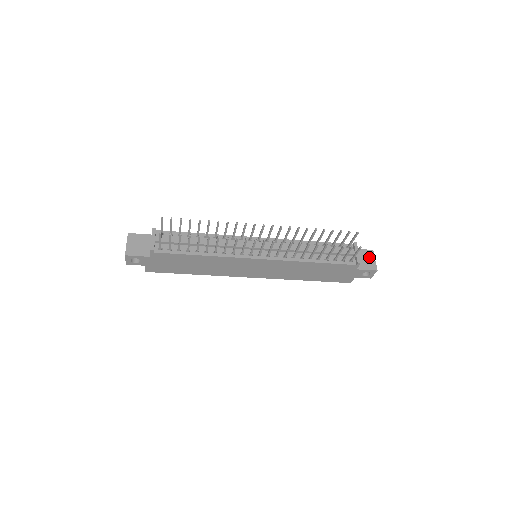
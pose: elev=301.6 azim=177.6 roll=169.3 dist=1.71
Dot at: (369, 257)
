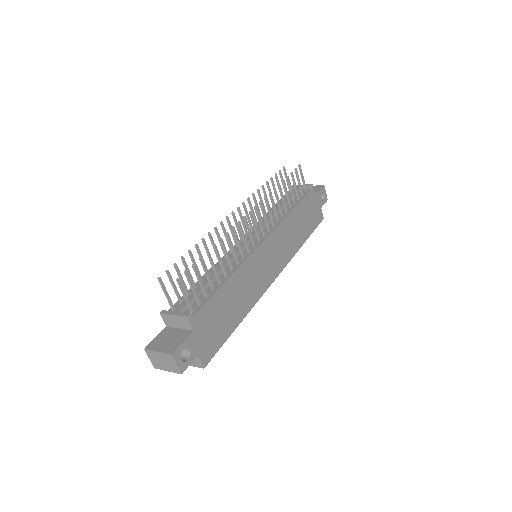
Dot at: occluded
